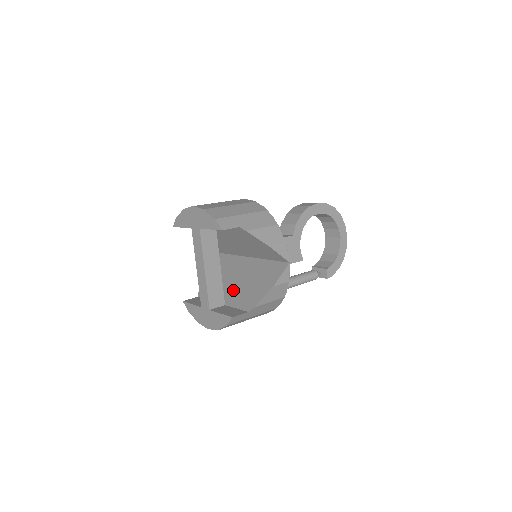
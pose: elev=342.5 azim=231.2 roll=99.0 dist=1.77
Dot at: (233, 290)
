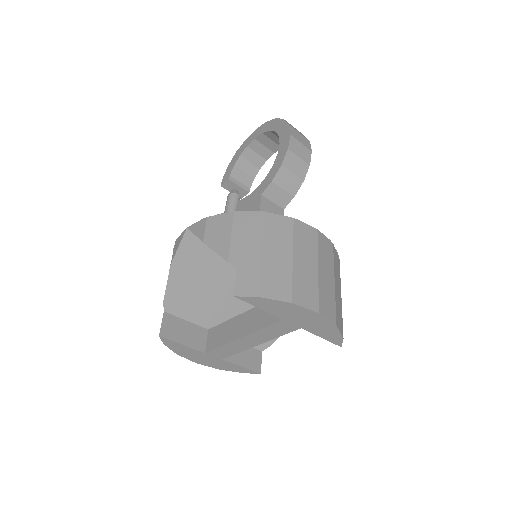
Dot at: occluded
